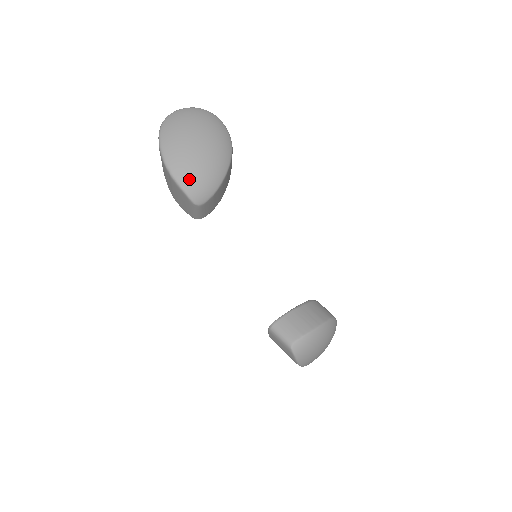
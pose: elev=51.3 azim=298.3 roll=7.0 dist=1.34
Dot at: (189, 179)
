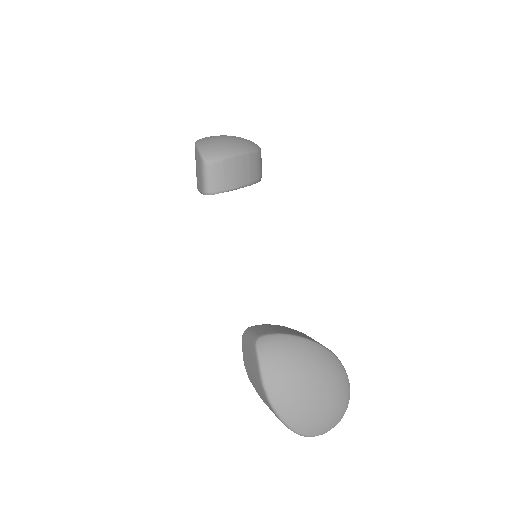
Dot at: (207, 144)
